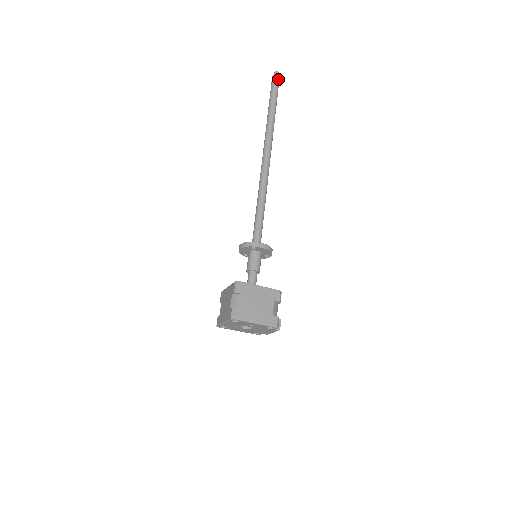
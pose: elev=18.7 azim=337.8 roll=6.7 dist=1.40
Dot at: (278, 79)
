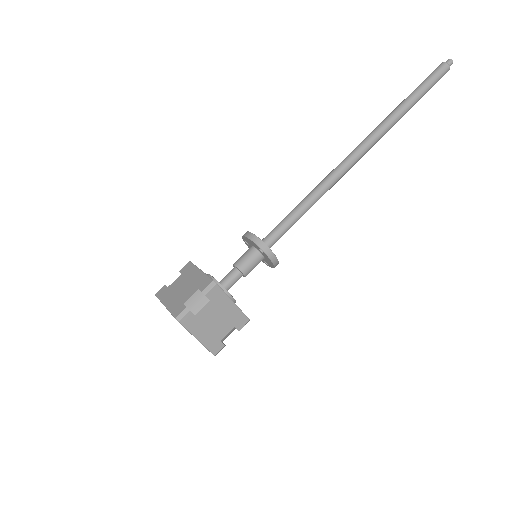
Dot at: (446, 72)
